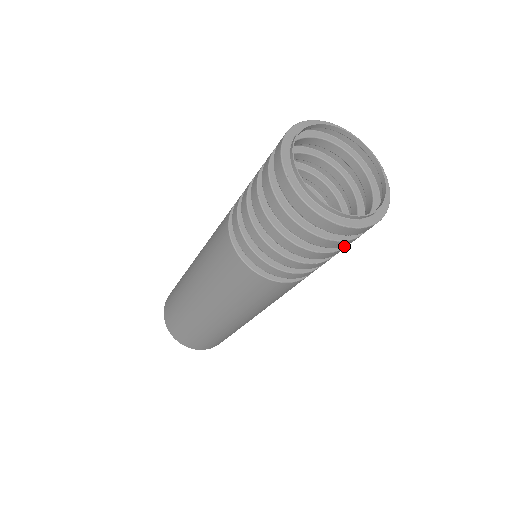
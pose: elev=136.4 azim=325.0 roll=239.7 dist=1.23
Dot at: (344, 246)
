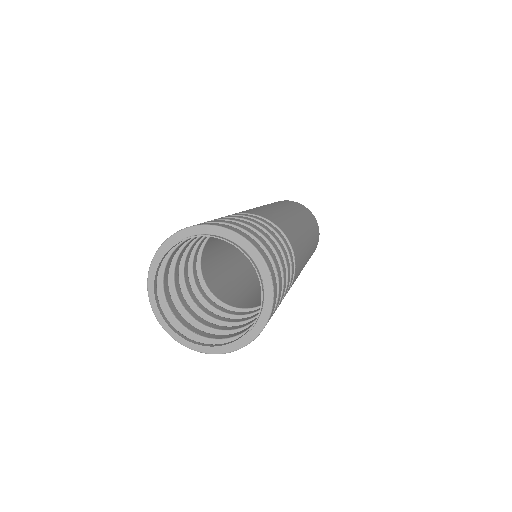
Dot at: (282, 275)
